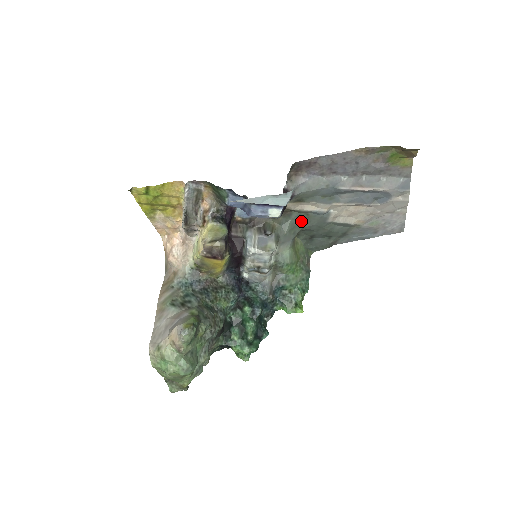
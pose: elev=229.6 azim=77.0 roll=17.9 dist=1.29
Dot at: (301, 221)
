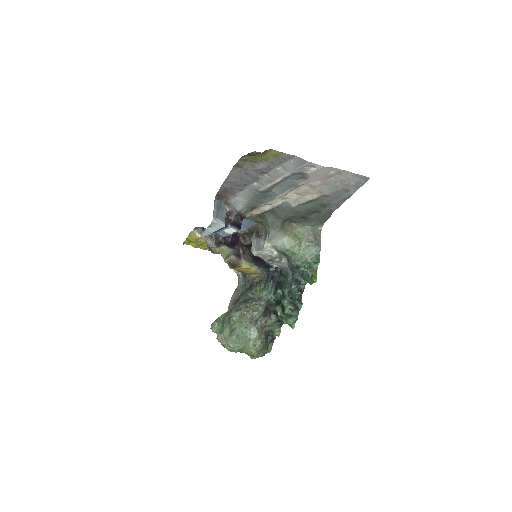
Dot at: (275, 216)
